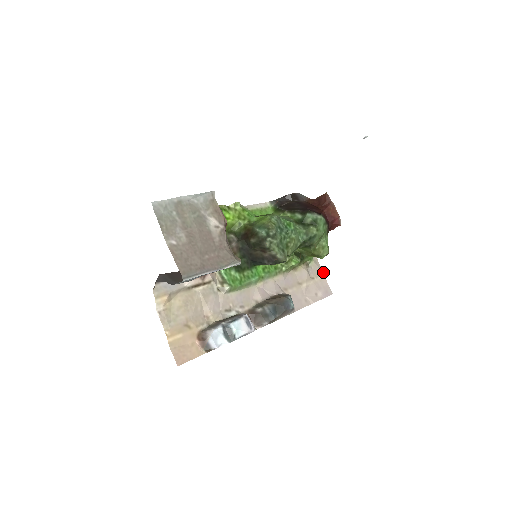
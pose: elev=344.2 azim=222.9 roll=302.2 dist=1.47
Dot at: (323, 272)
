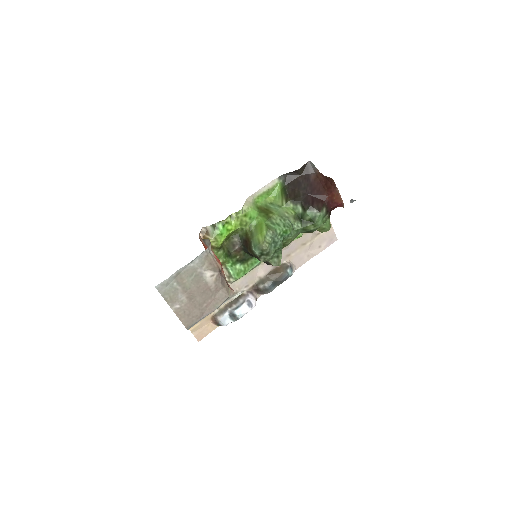
Dot at: occluded
